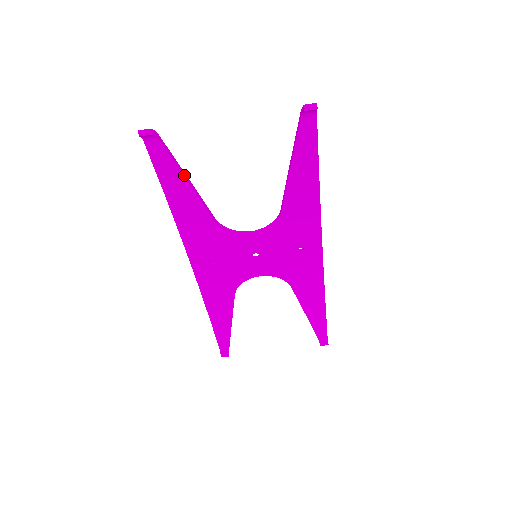
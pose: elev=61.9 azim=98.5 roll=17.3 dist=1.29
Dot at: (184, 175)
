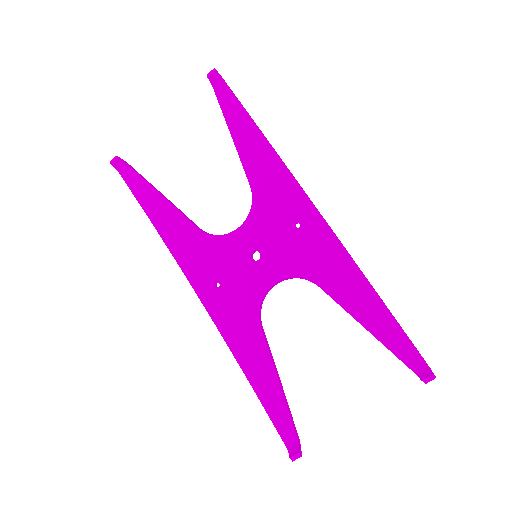
Dot at: (156, 190)
